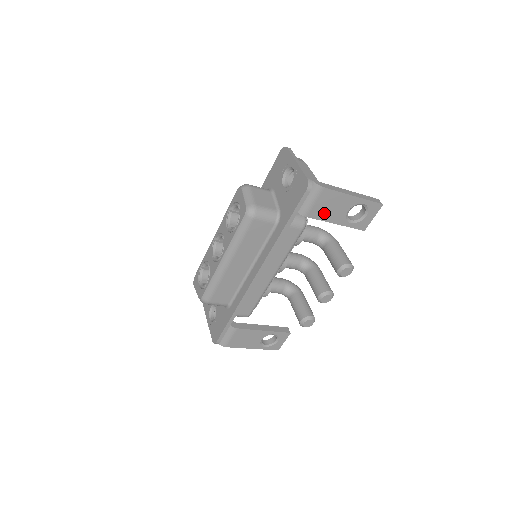
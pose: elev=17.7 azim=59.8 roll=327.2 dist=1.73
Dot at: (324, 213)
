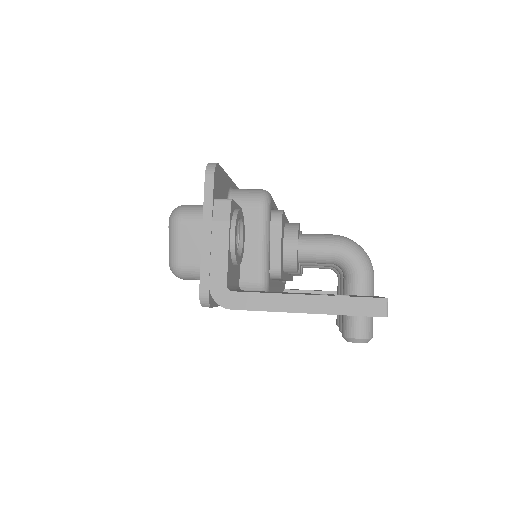
Dot at: occluded
